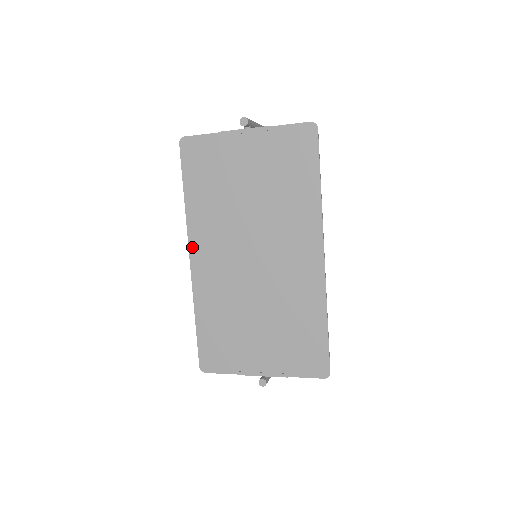
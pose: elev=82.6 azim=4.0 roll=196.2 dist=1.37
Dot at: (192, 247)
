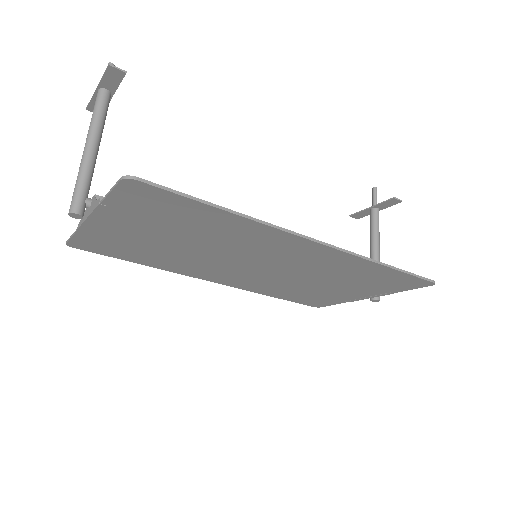
Dot at: (201, 278)
